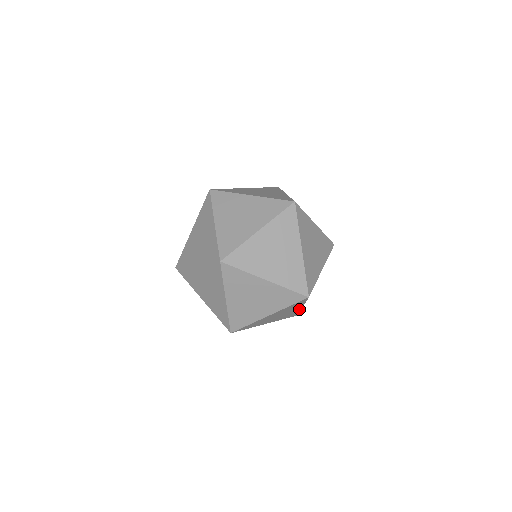
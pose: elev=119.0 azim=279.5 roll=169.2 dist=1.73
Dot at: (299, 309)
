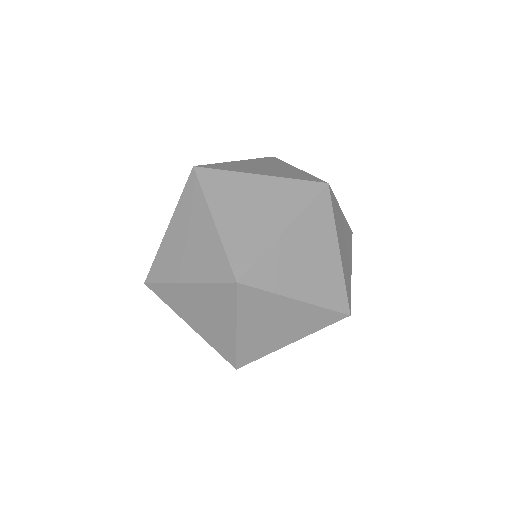
Dot at: occluded
